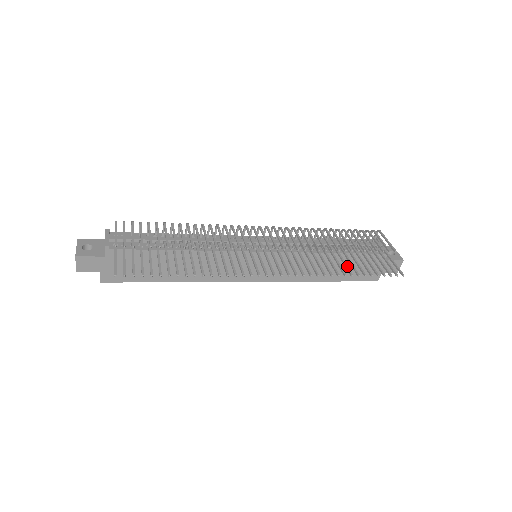
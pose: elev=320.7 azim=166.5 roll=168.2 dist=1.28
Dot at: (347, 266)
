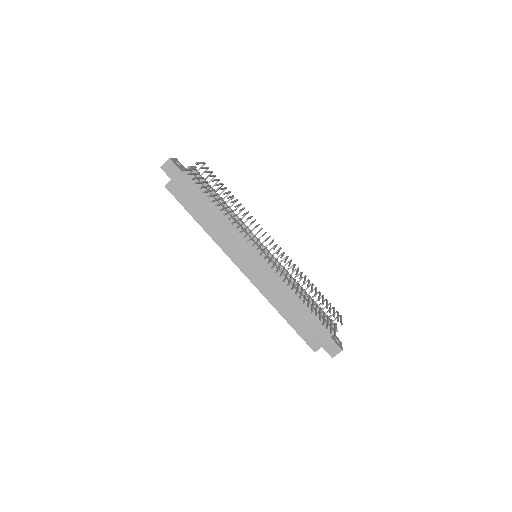
Dot at: (305, 299)
